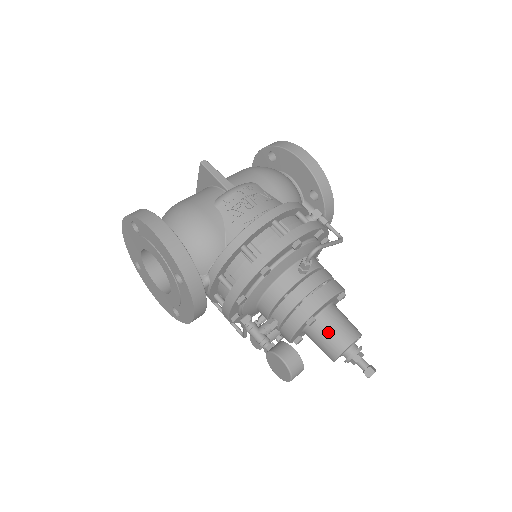
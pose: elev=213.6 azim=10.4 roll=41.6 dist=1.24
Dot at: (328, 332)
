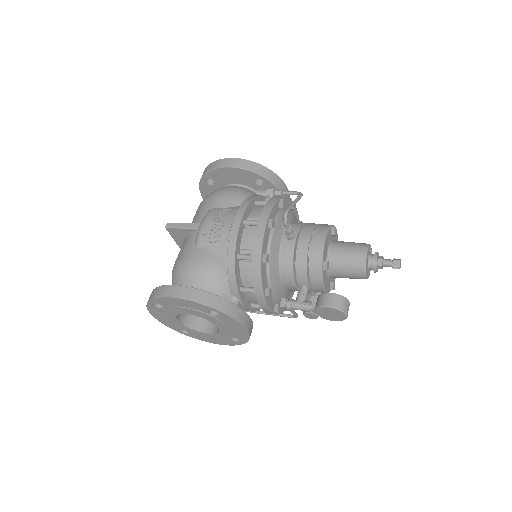
Dot at: (344, 262)
